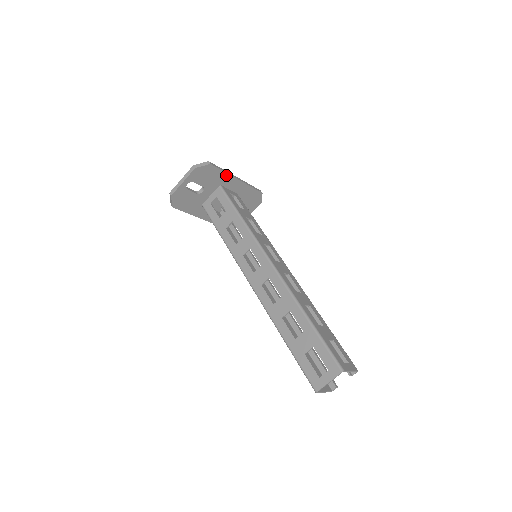
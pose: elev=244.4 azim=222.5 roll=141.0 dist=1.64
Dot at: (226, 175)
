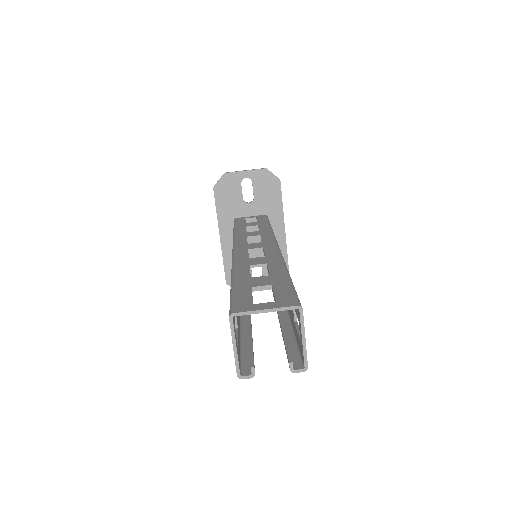
Dot at: (280, 210)
